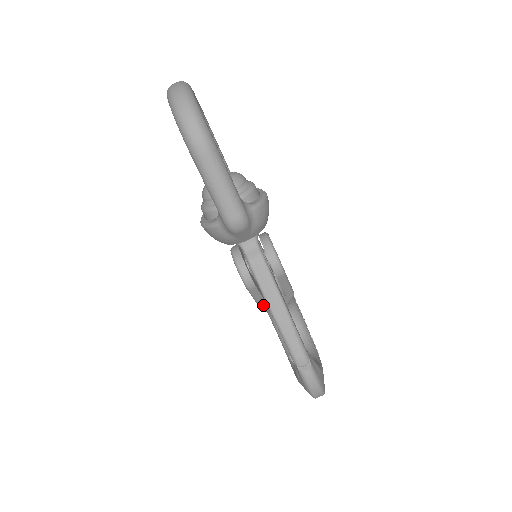
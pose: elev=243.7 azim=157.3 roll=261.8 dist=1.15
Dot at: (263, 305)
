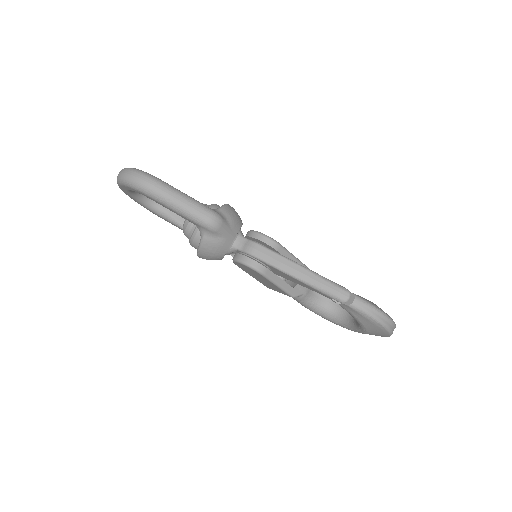
Dot at: (291, 291)
